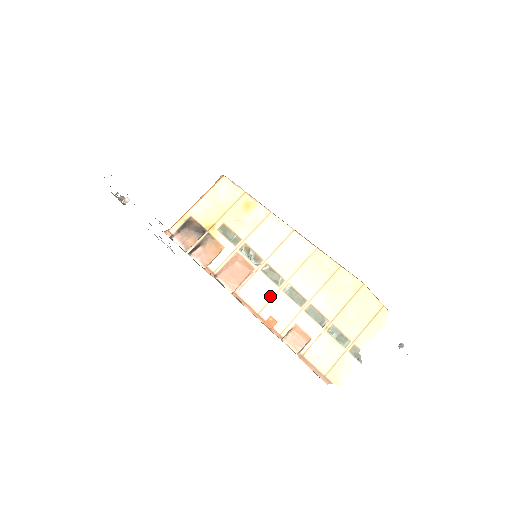
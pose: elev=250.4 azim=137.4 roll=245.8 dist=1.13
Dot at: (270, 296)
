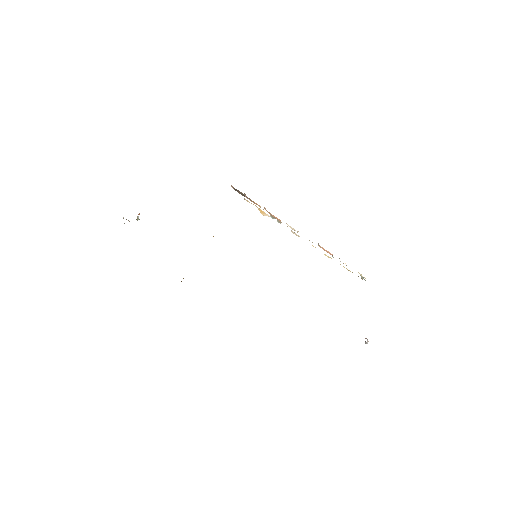
Dot at: occluded
